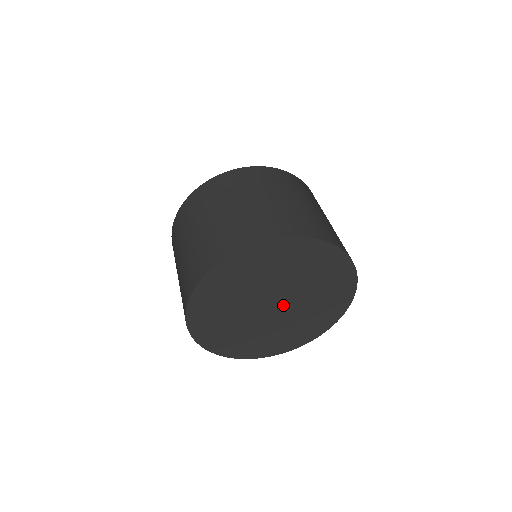
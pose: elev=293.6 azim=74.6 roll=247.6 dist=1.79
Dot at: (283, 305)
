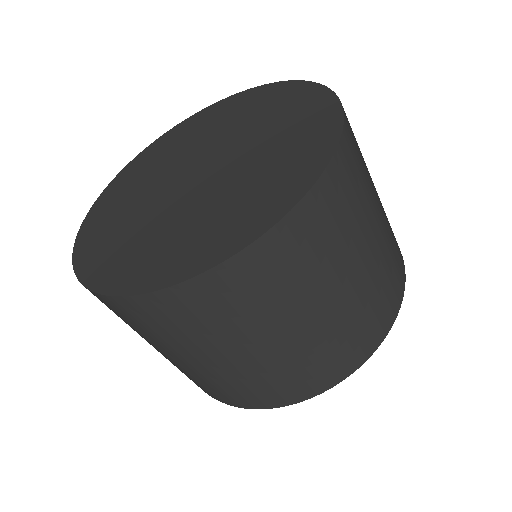
Dot at: (205, 177)
